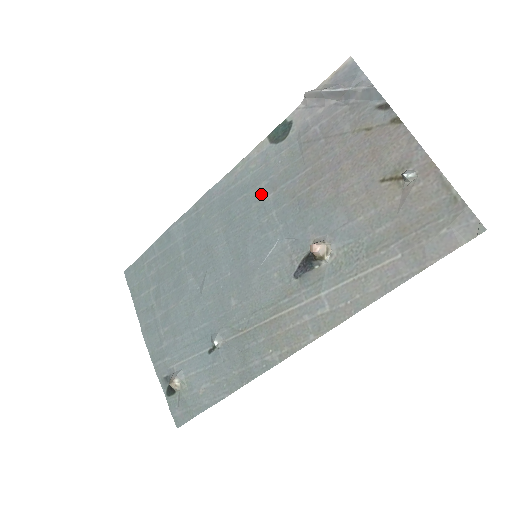
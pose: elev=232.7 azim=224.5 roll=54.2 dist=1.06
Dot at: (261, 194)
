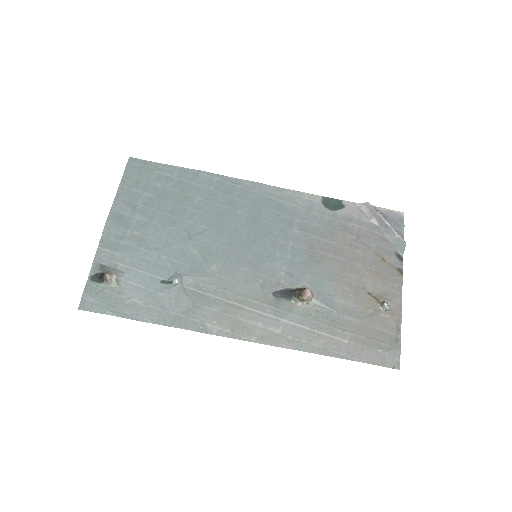
Dot at: (291, 224)
